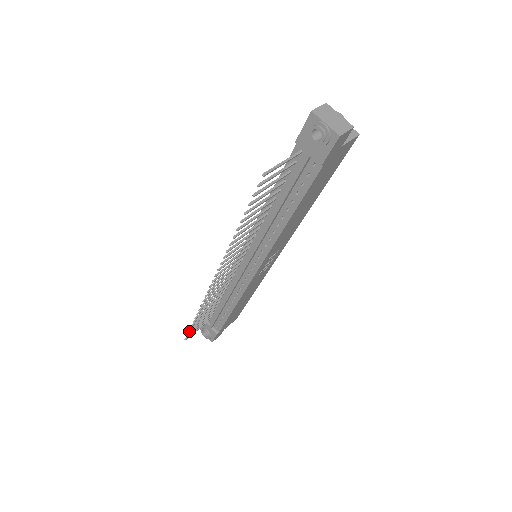
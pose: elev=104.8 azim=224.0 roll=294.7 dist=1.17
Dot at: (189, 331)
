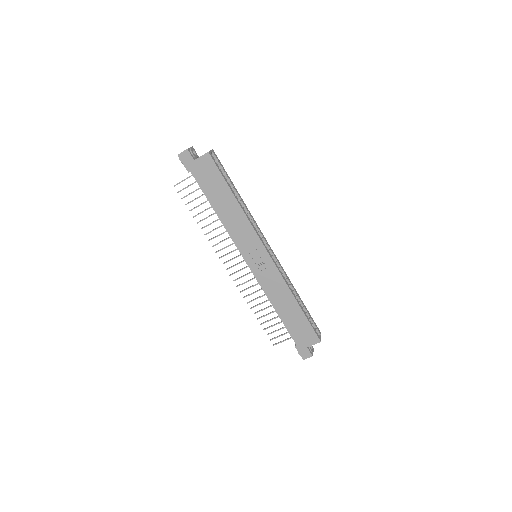
Dot at: (268, 333)
